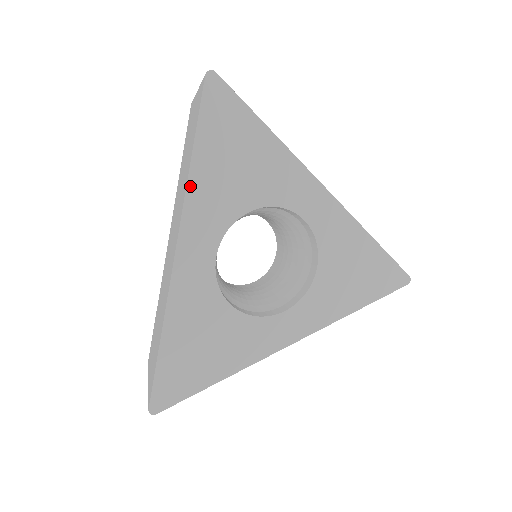
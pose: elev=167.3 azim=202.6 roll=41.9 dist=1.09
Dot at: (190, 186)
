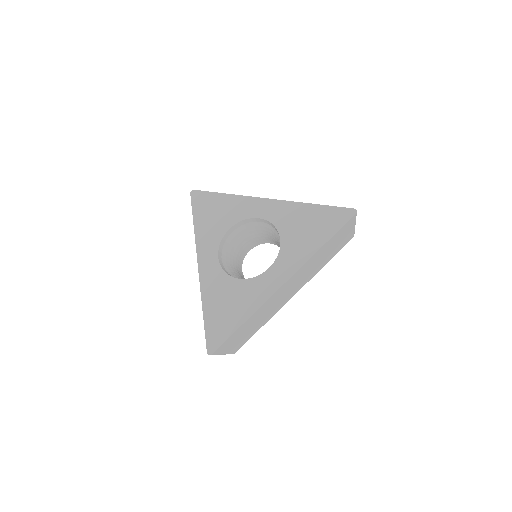
Dot at: (196, 235)
